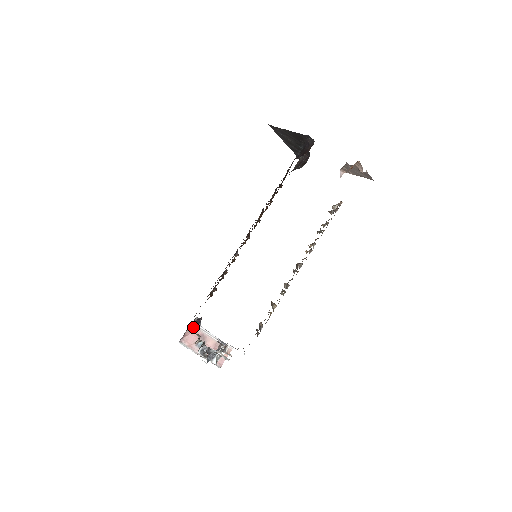
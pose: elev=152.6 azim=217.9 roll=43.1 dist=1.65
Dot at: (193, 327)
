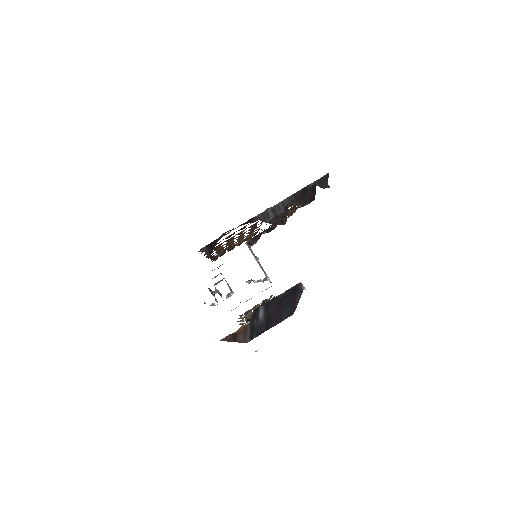
Dot at: (248, 245)
